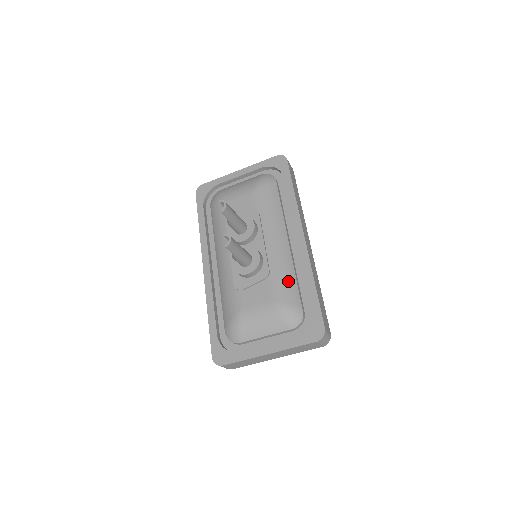
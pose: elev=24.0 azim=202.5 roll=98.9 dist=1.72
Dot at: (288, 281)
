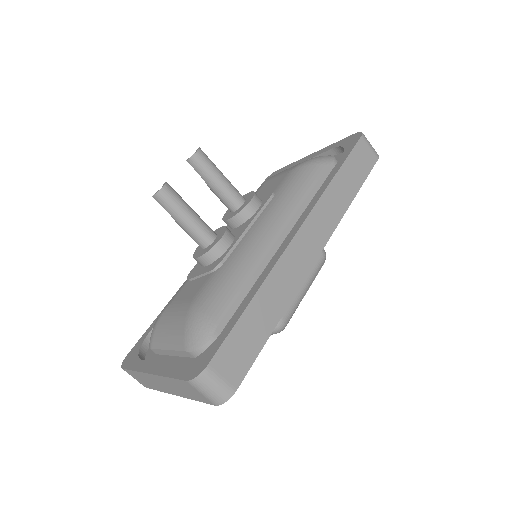
Dot at: (230, 283)
